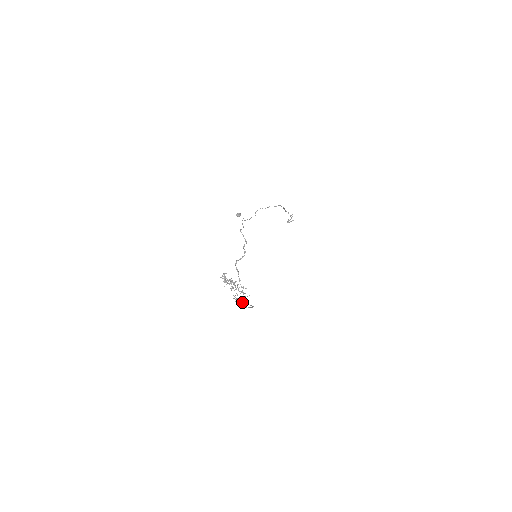
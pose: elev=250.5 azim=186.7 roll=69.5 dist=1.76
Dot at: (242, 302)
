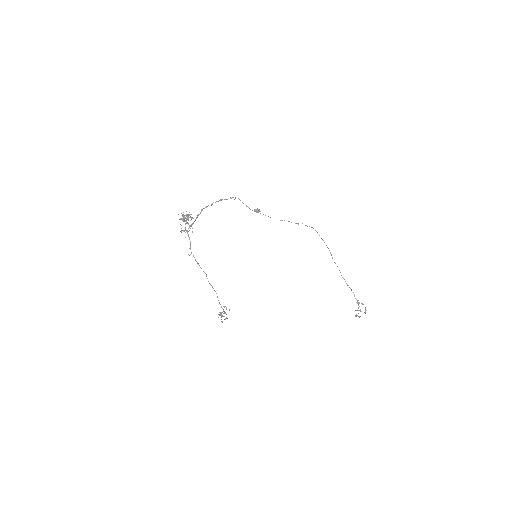
Dot at: occluded
